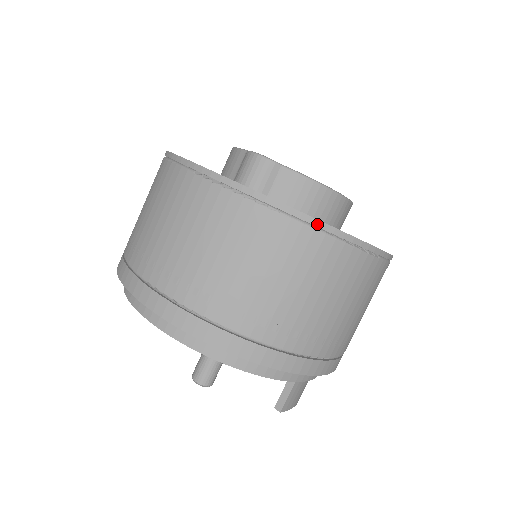
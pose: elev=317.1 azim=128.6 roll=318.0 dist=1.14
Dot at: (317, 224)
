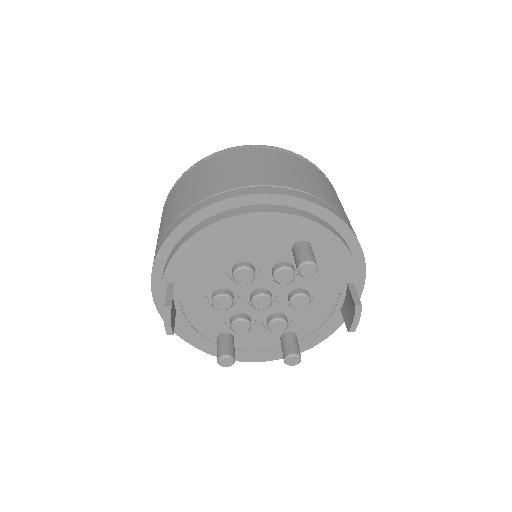
Dot at: (322, 172)
